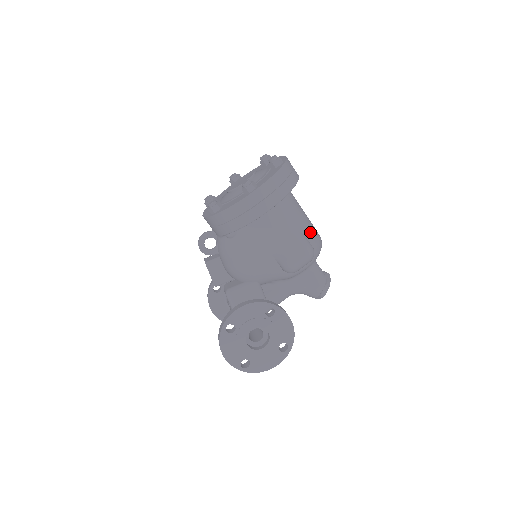
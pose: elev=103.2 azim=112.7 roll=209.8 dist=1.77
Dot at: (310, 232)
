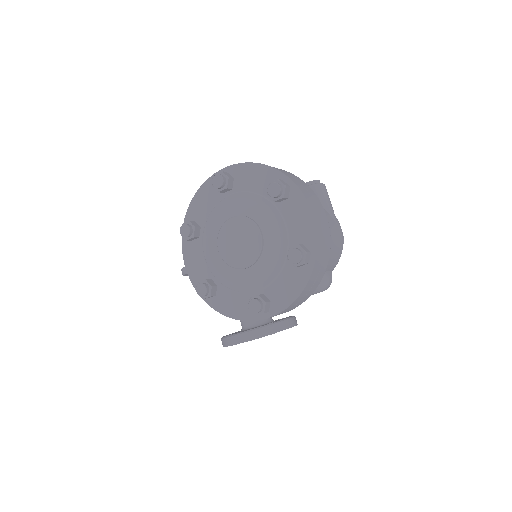
Dot at: (331, 261)
